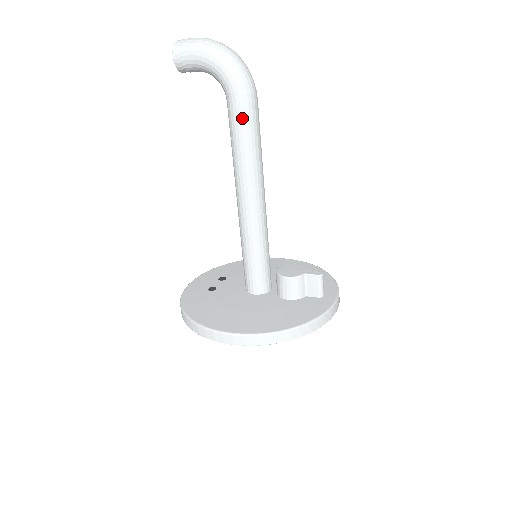
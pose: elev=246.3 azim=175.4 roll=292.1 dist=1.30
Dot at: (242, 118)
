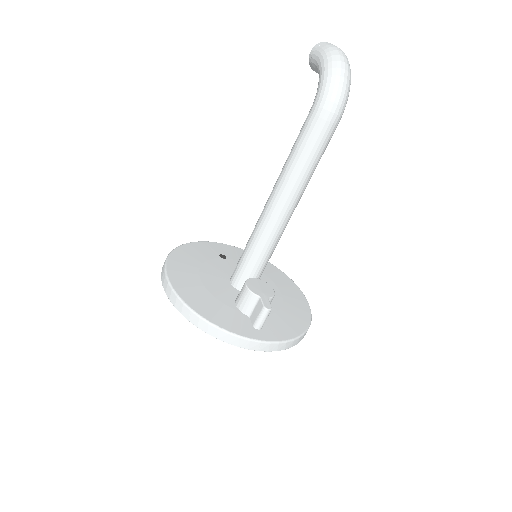
Dot at: (307, 128)
